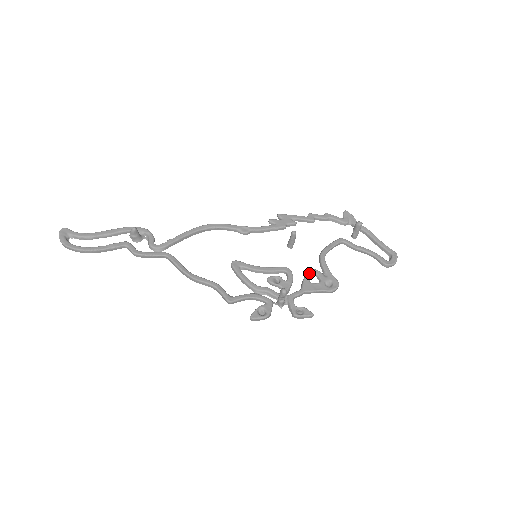
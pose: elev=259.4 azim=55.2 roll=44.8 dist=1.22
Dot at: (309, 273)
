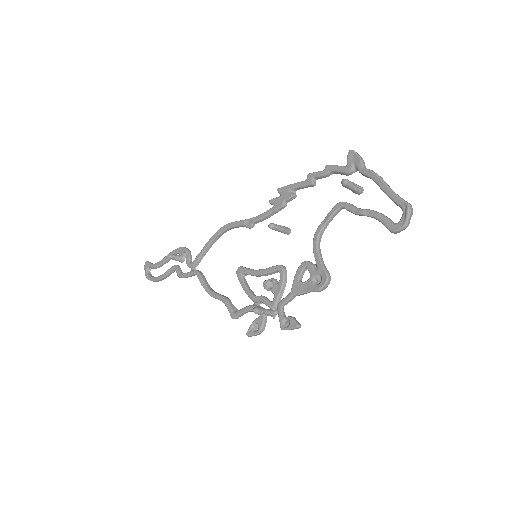
Dot at: (299, 269)
